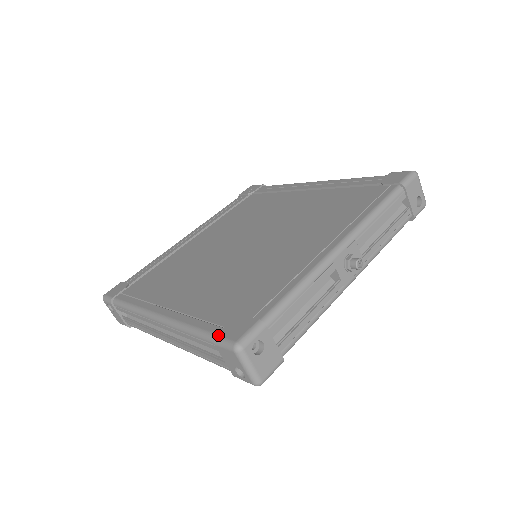
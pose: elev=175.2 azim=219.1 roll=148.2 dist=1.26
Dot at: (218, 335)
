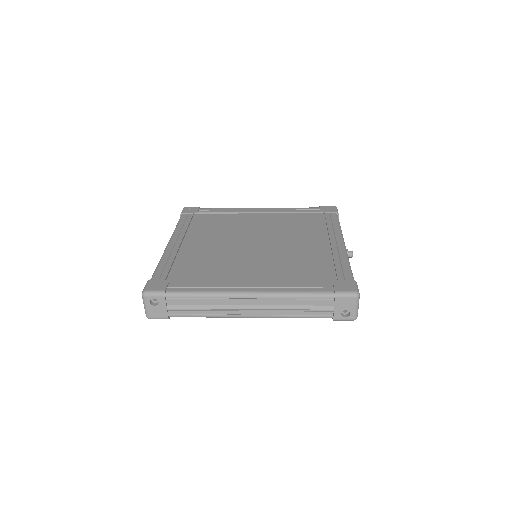
Dot at: (337, 291)
